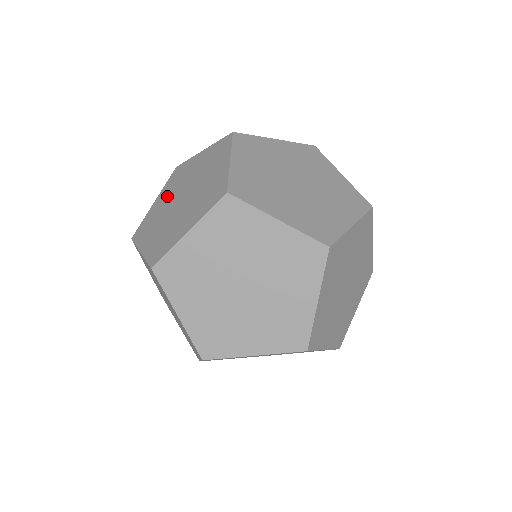
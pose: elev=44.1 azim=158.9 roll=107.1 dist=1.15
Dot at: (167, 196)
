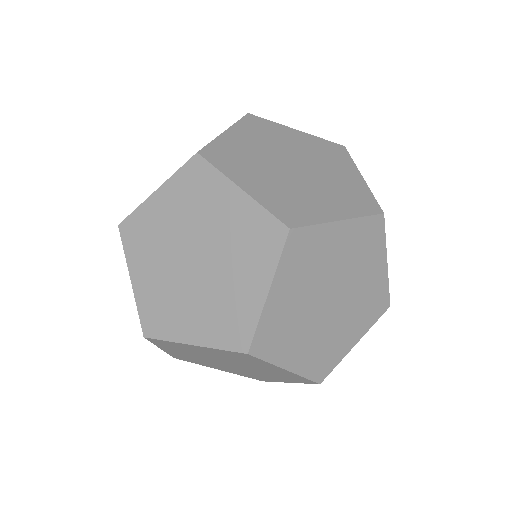
Dot at: occluded
